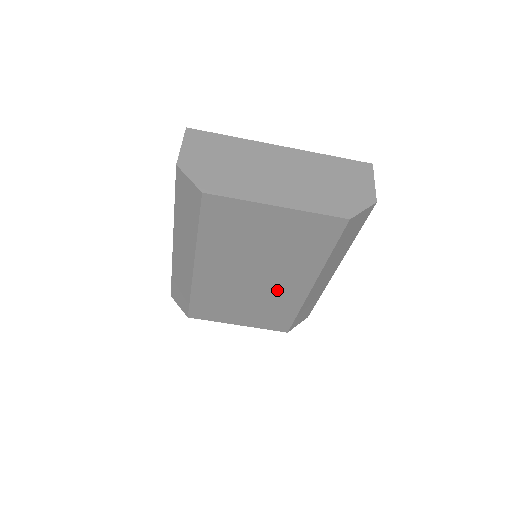
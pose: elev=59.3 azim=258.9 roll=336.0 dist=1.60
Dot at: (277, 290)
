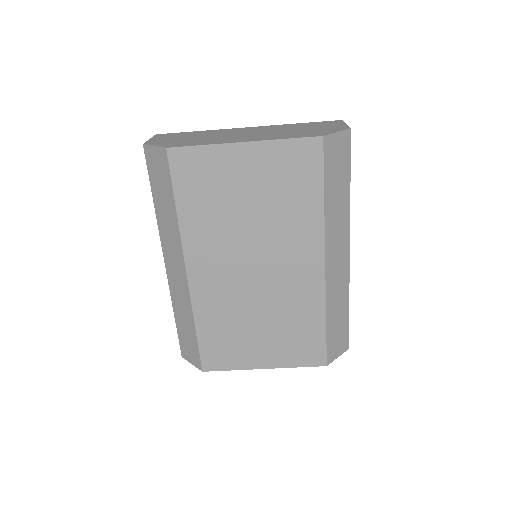
Dot at: (288, 284)
